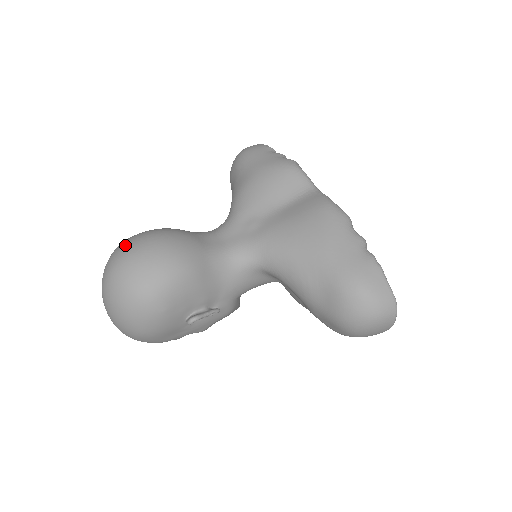
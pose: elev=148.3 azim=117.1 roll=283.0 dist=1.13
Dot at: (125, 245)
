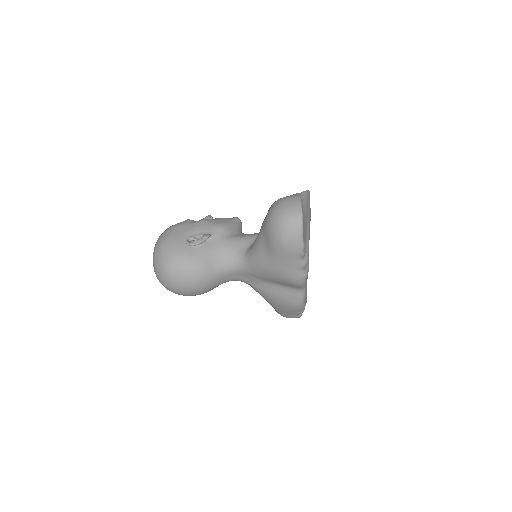
Dot at: (171, 283)
